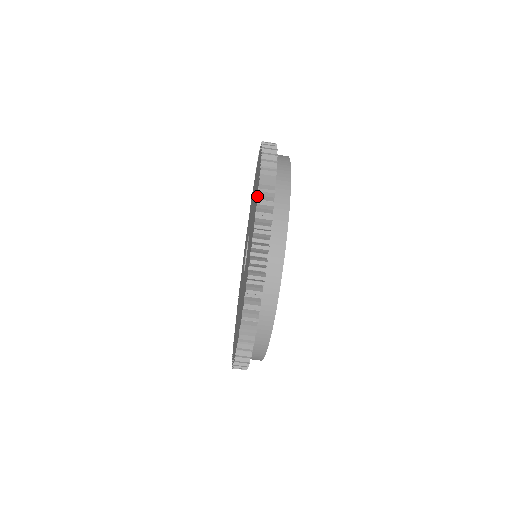
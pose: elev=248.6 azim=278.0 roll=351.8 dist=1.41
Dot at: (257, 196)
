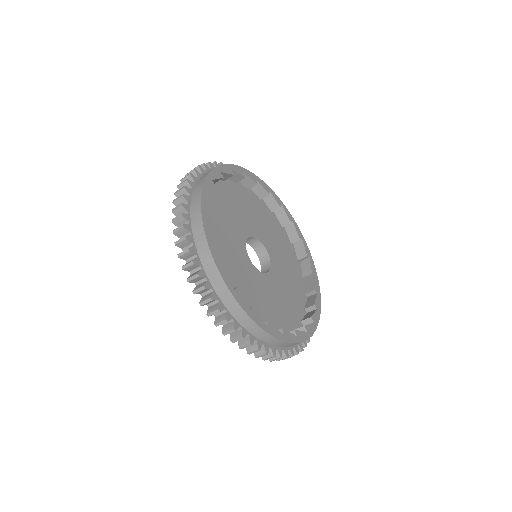
Dot at: occluded
